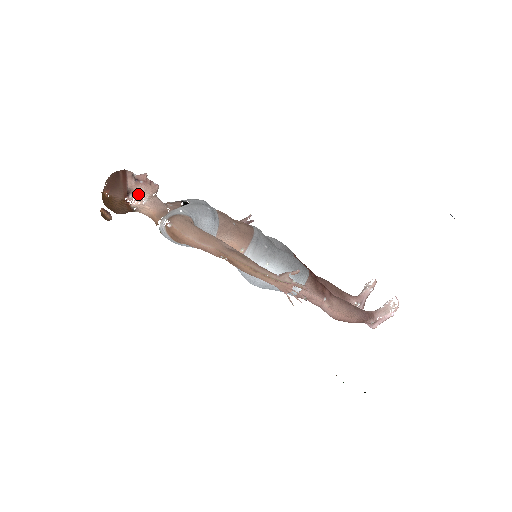
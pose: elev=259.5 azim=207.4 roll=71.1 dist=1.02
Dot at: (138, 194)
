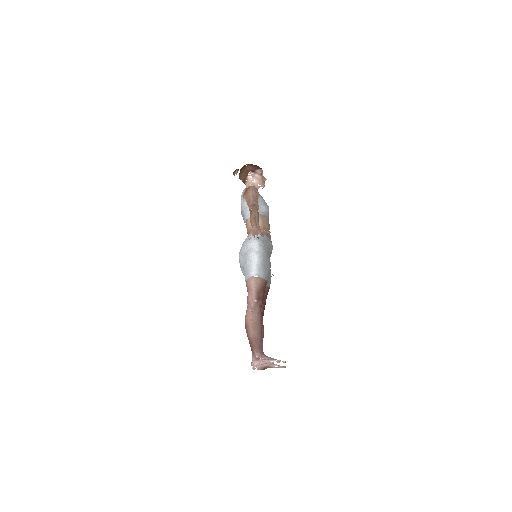
Dot at: (255, 176)
